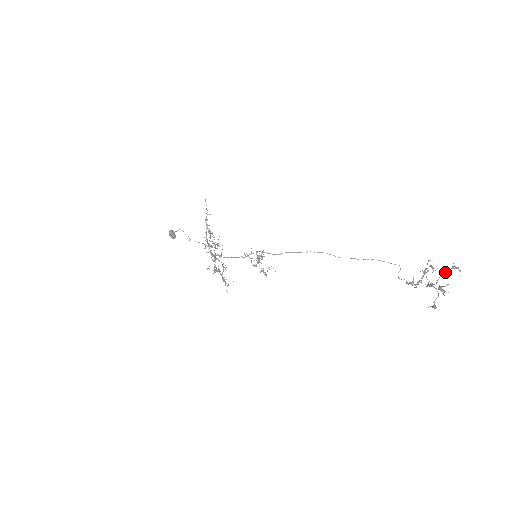
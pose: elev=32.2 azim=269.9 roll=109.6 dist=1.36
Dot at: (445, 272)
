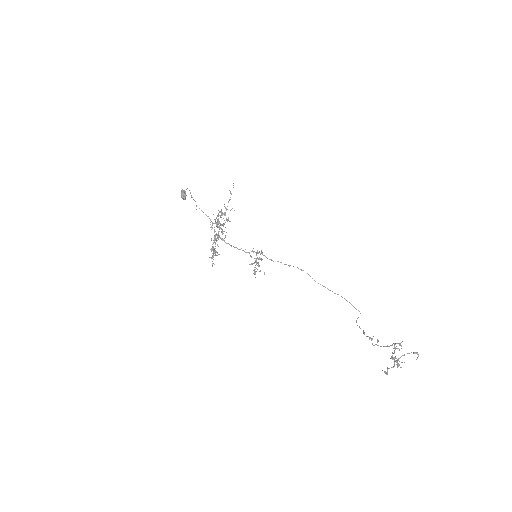
Dot at: (408, 353)
